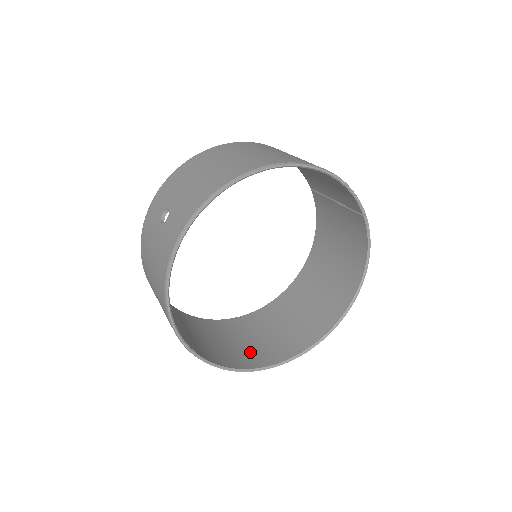
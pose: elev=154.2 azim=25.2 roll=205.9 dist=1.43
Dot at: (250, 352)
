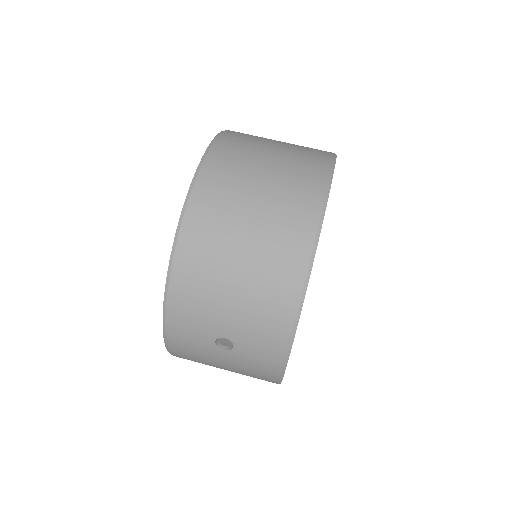
Dot at: occluded
